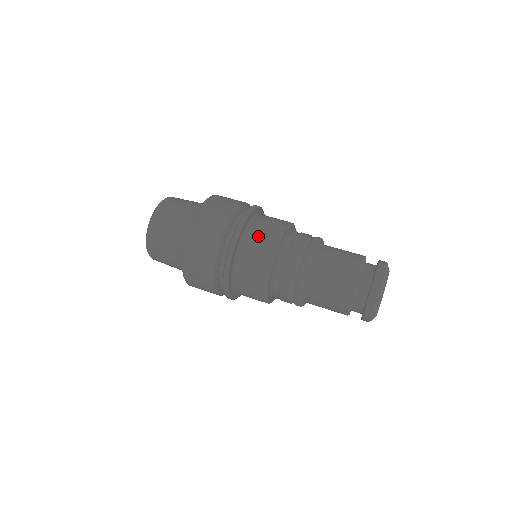
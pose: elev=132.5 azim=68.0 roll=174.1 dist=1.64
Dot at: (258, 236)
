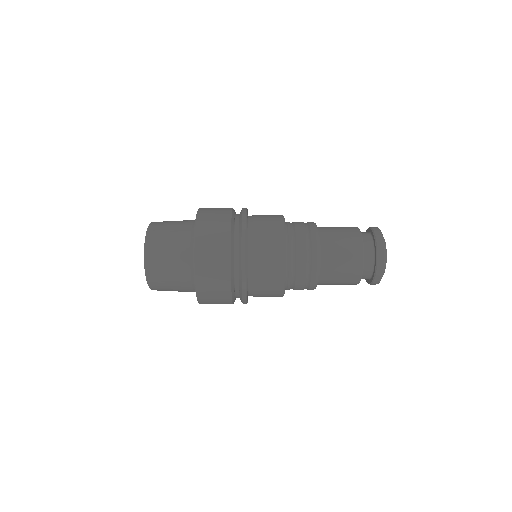
Dot at: occluded
